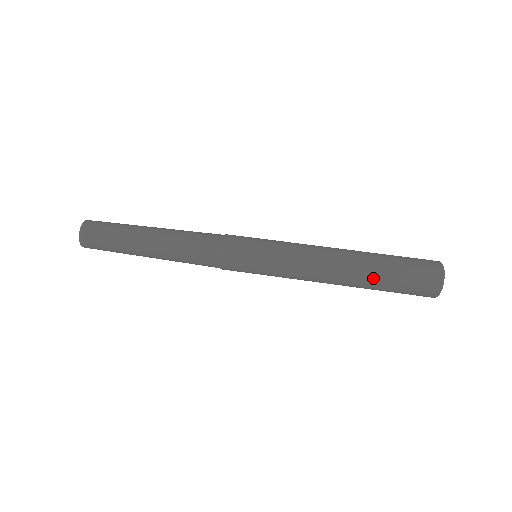
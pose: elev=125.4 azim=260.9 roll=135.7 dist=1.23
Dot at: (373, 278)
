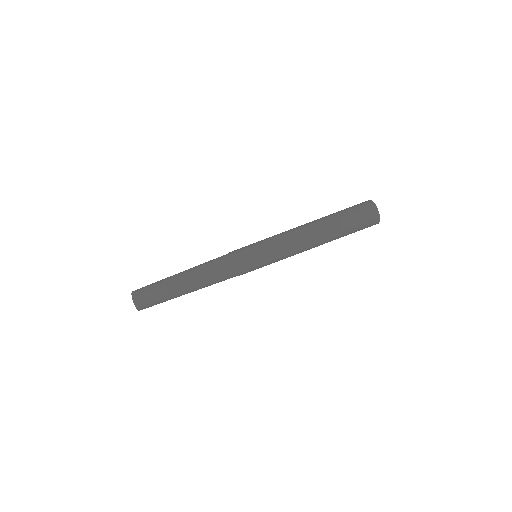
Dot at: (336, 231)
